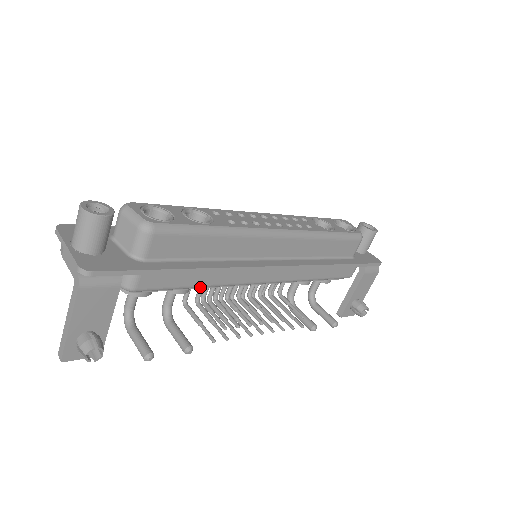
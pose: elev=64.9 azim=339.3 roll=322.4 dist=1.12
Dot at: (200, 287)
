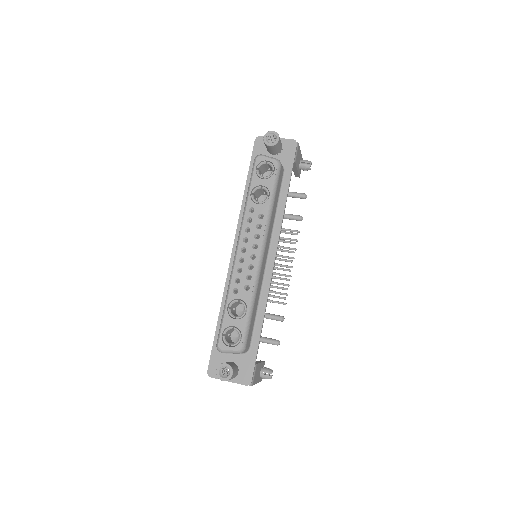
Dot at: occluded
